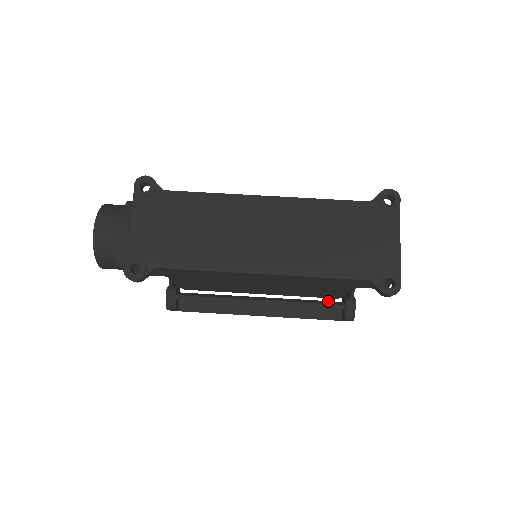
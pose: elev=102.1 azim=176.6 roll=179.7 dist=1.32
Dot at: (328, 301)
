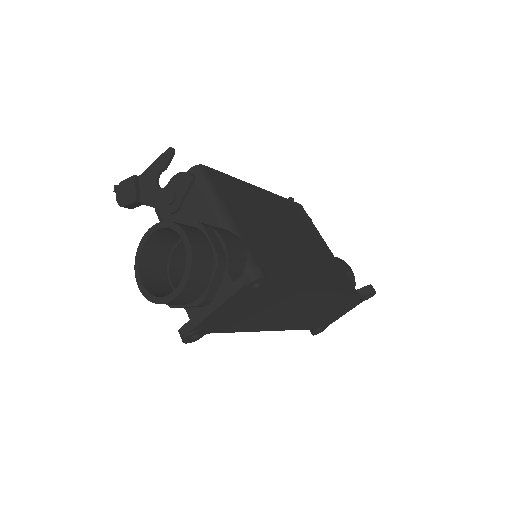
Dot at: occluded
